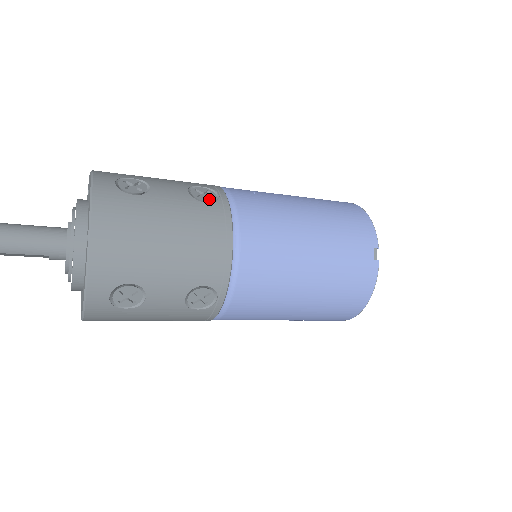
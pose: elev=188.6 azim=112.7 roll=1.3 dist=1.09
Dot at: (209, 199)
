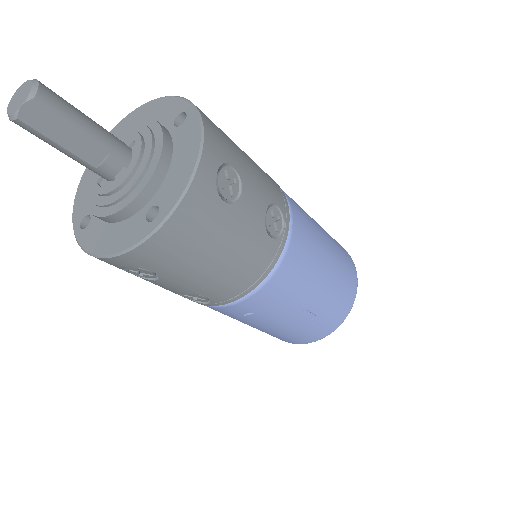
Dot at: occluded
